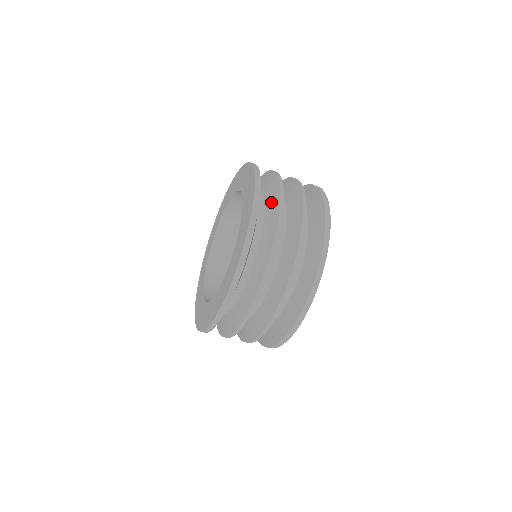
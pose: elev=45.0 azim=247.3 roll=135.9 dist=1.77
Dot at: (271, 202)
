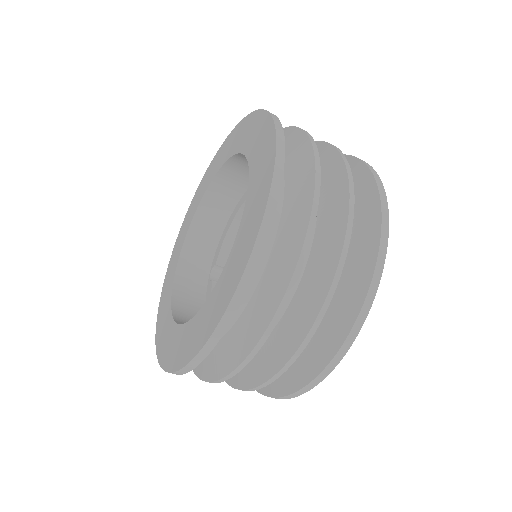
Dot at: (287, 142)
